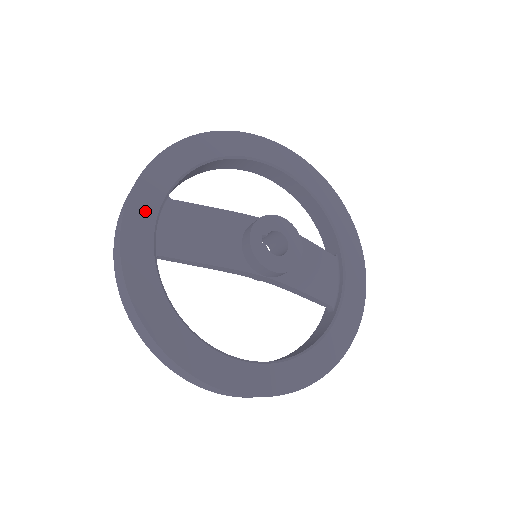
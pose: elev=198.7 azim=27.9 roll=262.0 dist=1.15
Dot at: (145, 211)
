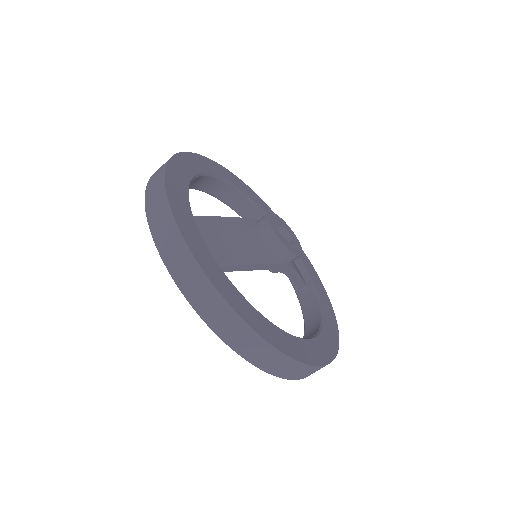
Dot at: (190, 226)
